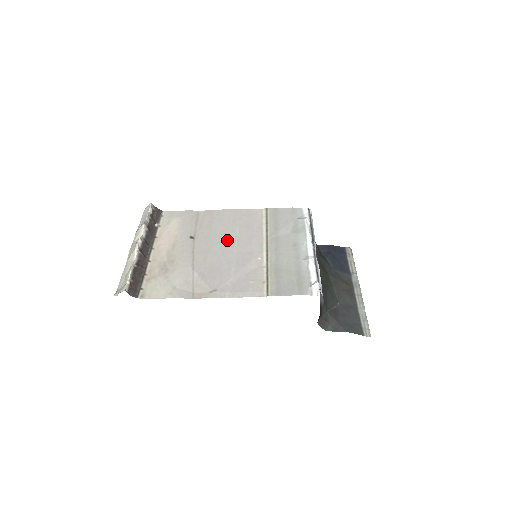
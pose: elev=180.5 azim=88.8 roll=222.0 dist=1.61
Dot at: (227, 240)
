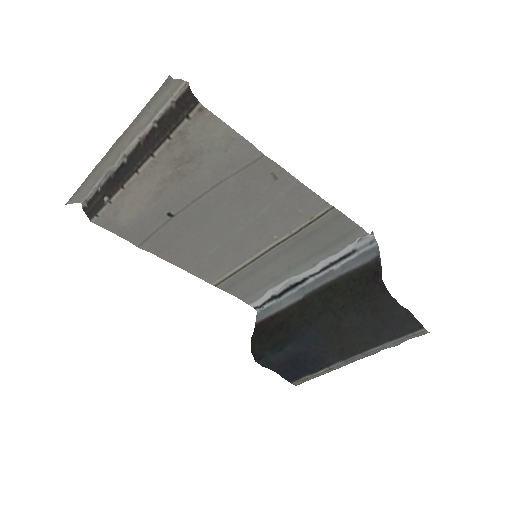
Dot at: (216, 234)
